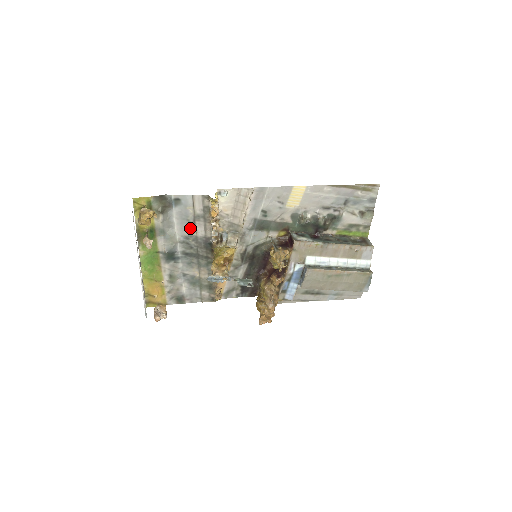
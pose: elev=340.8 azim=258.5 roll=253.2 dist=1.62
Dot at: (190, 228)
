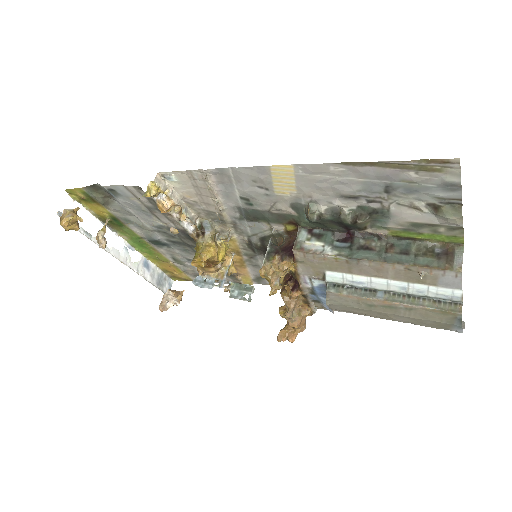
Dot at: (154, 218)
